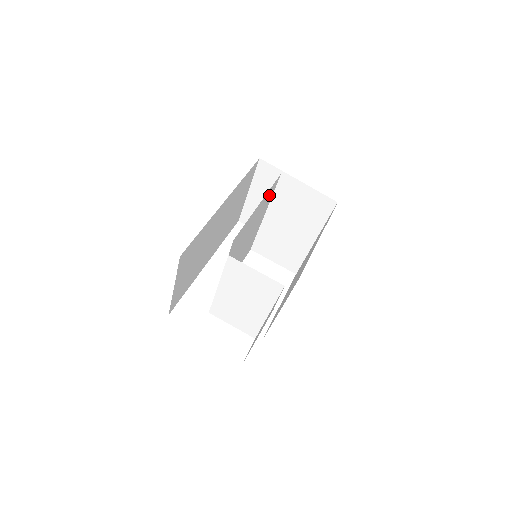
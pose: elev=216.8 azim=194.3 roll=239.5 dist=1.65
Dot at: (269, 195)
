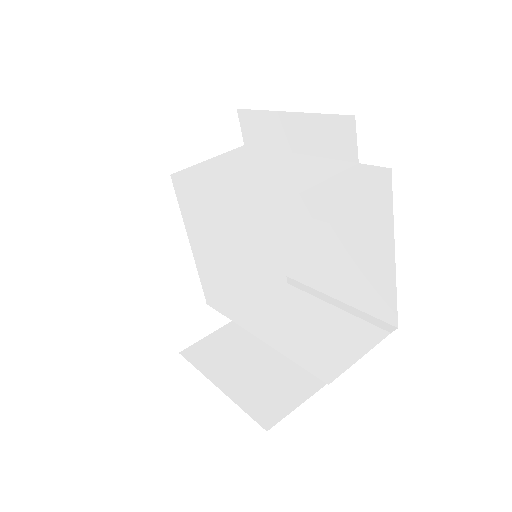
Dot at: occluded
